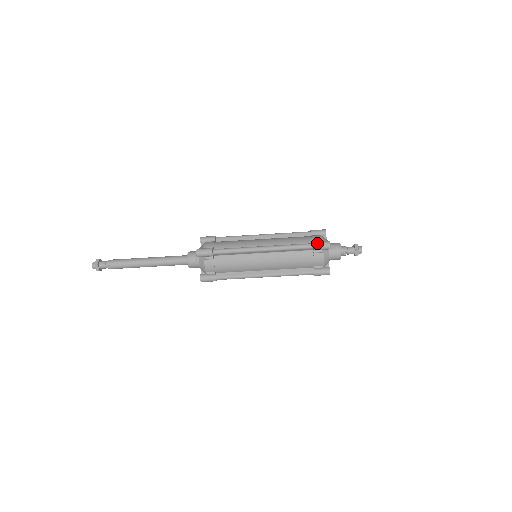
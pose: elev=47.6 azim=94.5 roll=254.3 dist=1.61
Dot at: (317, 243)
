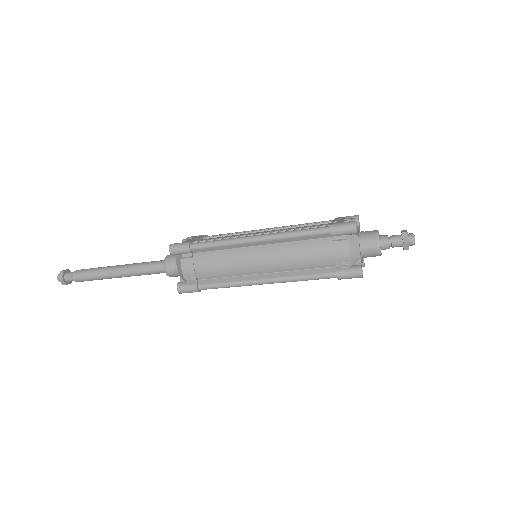
Dot at: (343, 277)
